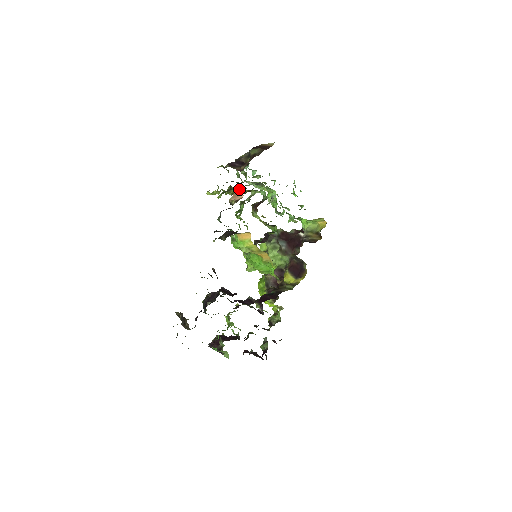
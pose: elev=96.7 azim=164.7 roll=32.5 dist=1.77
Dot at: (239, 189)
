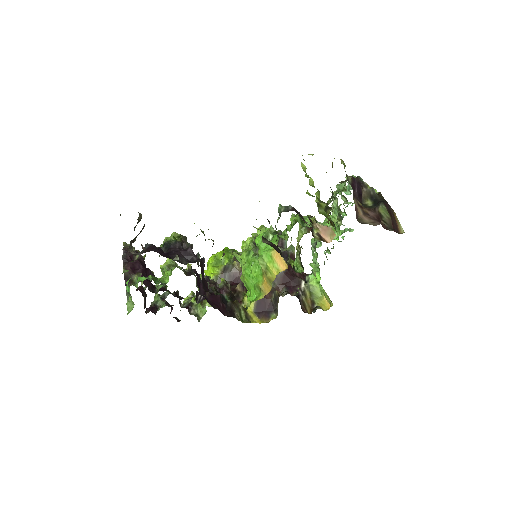
Dot at: occluded
